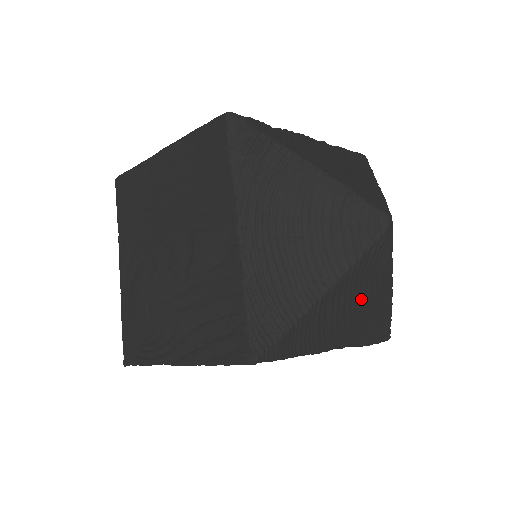
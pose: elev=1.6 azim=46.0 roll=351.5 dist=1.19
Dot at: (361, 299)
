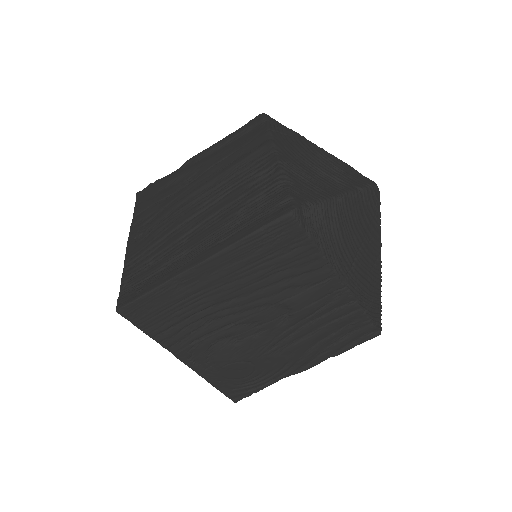
Dot at: occluded
